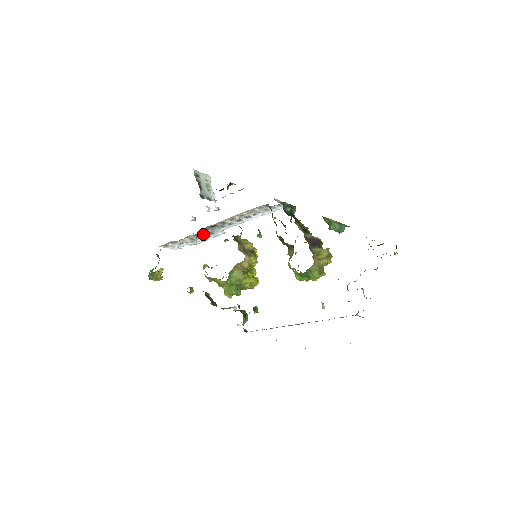
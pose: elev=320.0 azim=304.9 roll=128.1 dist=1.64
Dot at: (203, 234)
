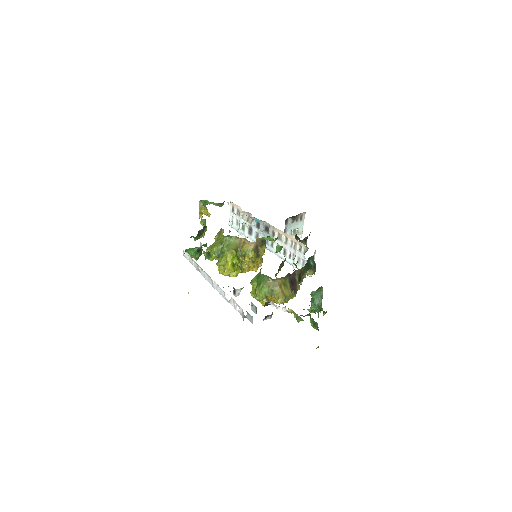
Dot at: (255, 228)
